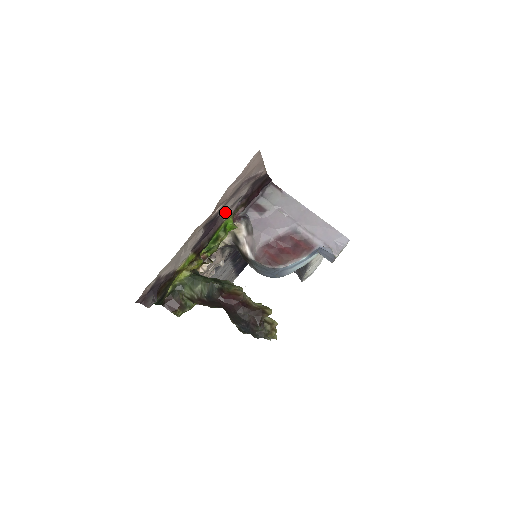
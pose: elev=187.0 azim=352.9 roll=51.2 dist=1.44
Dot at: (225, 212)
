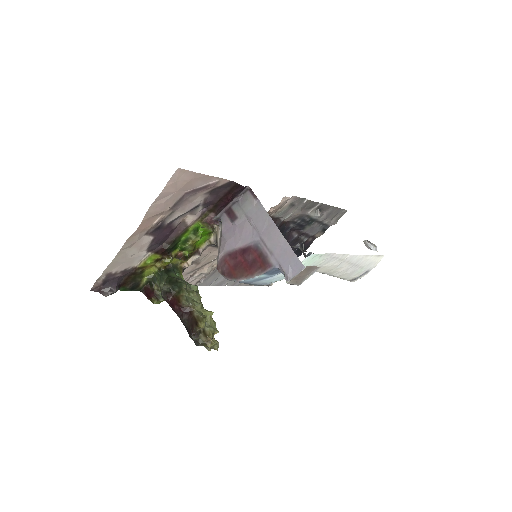
Dot at: (186, 218)
